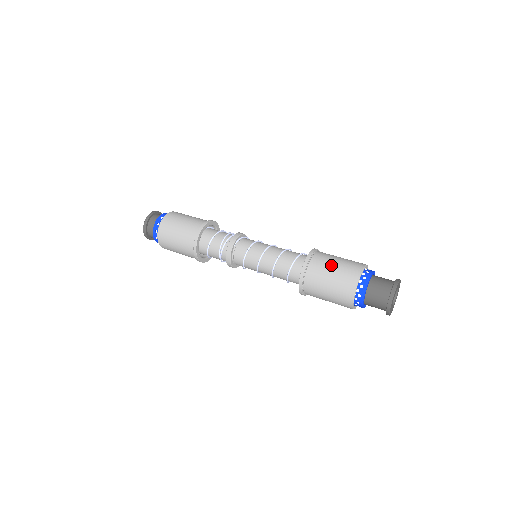
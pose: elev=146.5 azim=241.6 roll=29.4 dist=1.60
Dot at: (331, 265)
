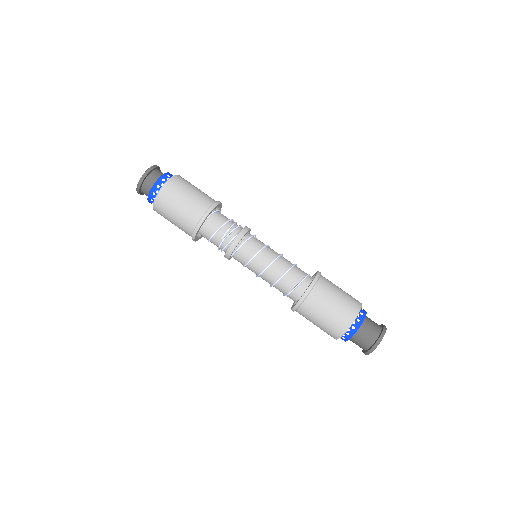
Dot at: (314, 322)
